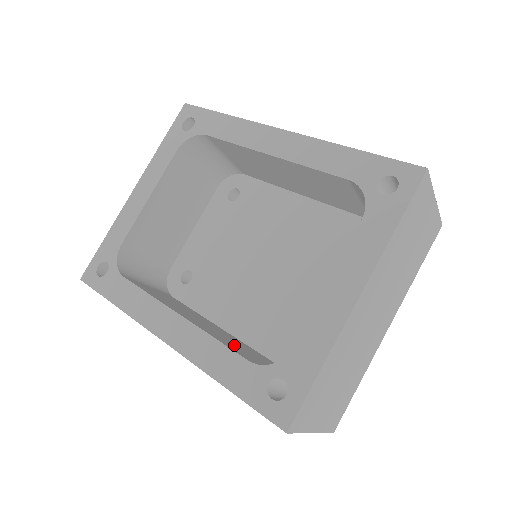
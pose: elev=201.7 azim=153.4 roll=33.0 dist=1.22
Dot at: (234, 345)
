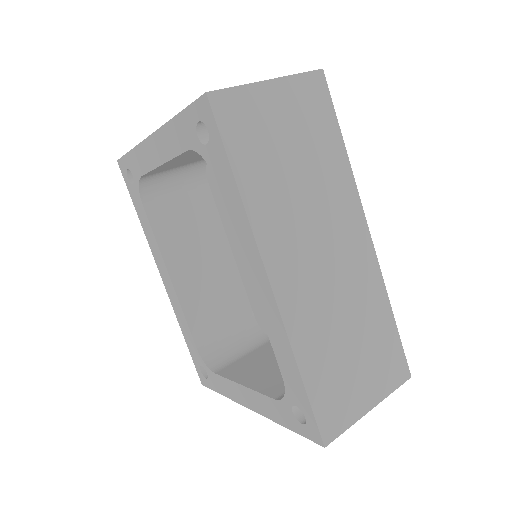
Dot at: (207, 308)
